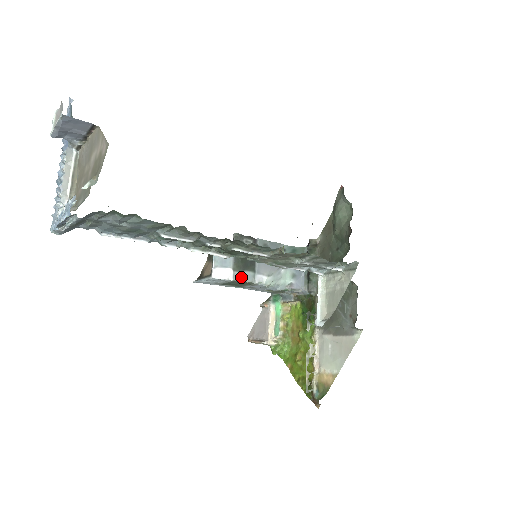
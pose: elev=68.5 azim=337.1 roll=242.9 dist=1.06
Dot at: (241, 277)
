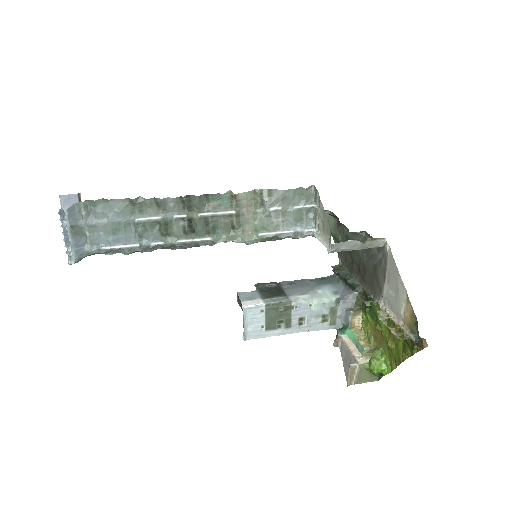
Dot at: (273, 301)
